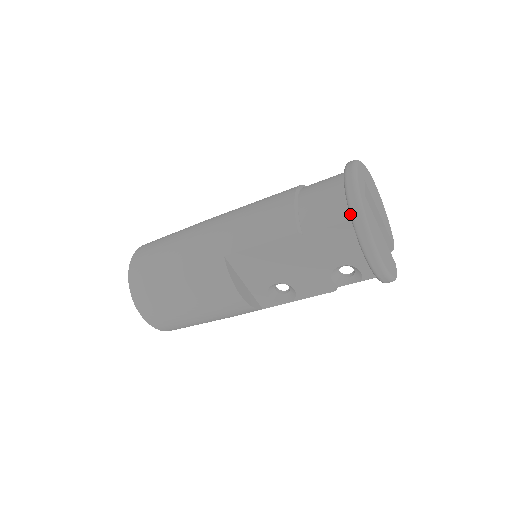
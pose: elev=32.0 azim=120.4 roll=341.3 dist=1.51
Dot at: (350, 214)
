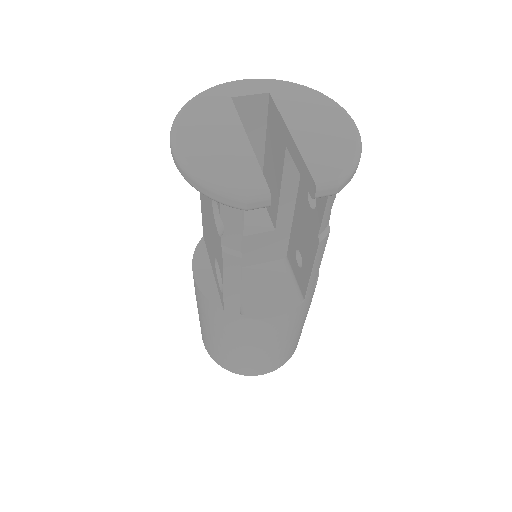
Dot at: occluded
